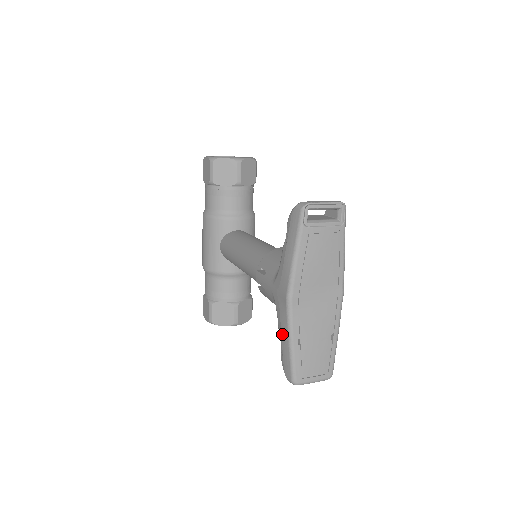
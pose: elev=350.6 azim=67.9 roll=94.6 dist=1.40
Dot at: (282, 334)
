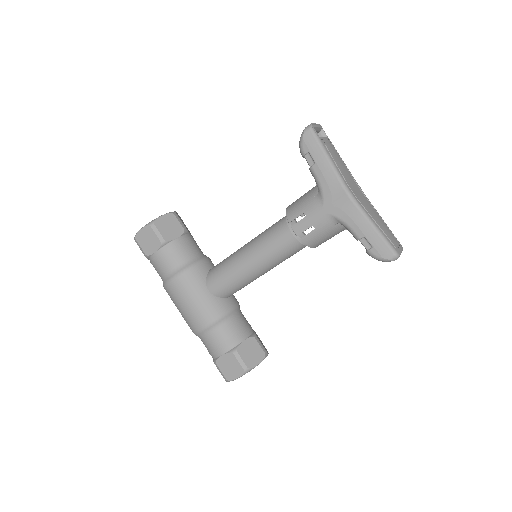
Dot at: (361, 228)
